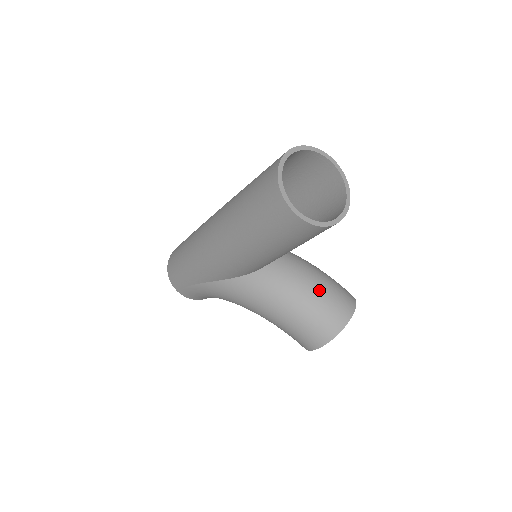
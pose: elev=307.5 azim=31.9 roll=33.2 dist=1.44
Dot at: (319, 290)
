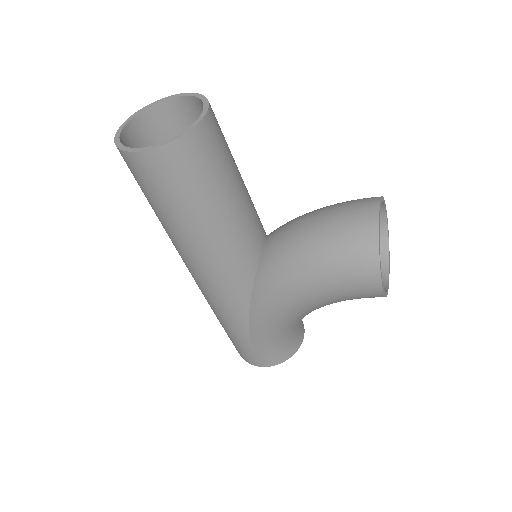
Dot at: (321, 220)
